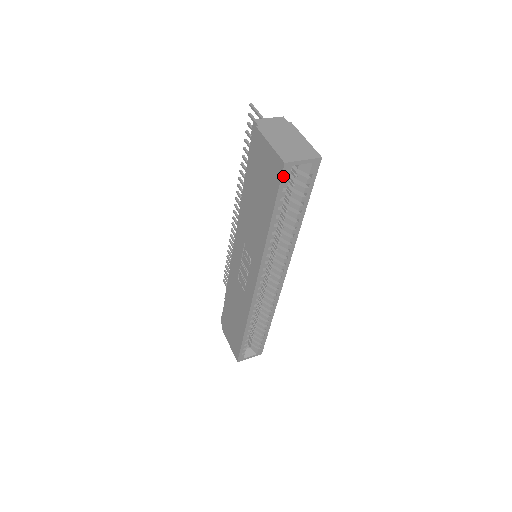
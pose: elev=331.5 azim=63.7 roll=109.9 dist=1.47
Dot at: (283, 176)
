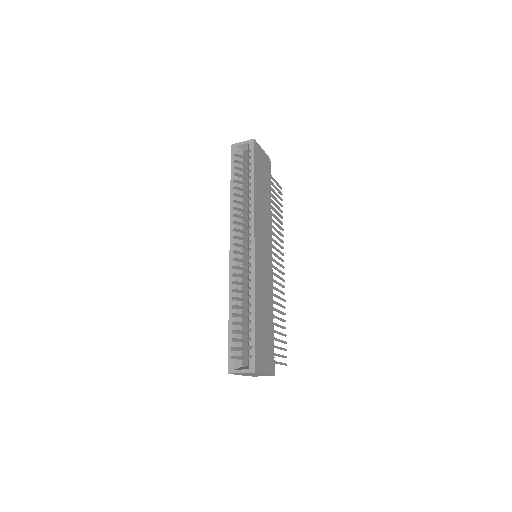
Dot at: (232, 153)
